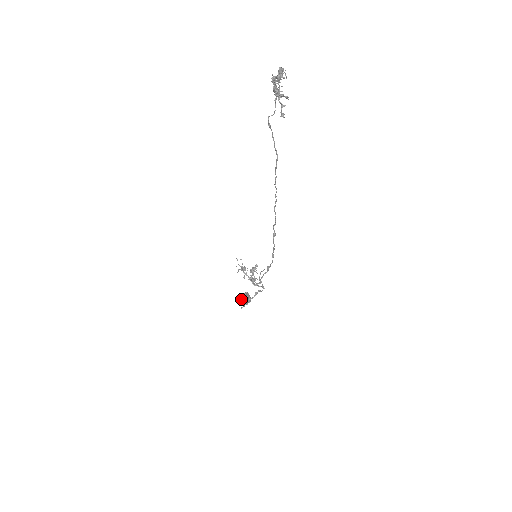
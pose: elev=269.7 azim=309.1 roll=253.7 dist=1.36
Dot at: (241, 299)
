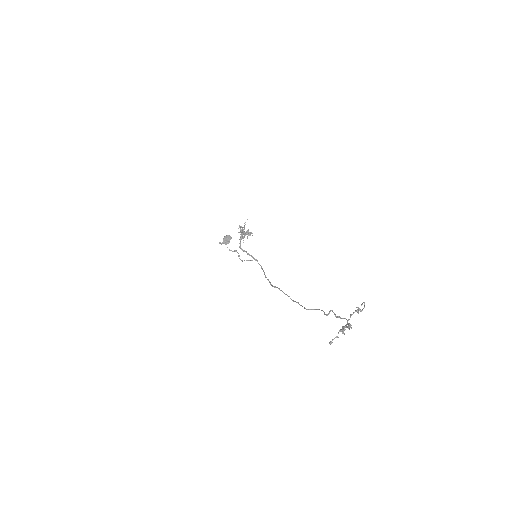
Dot at: (224, 238)
